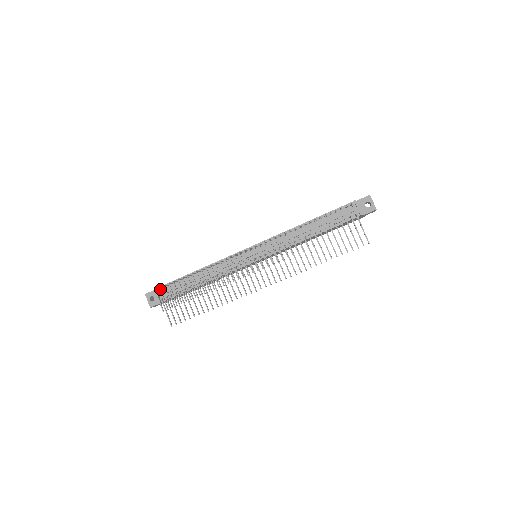
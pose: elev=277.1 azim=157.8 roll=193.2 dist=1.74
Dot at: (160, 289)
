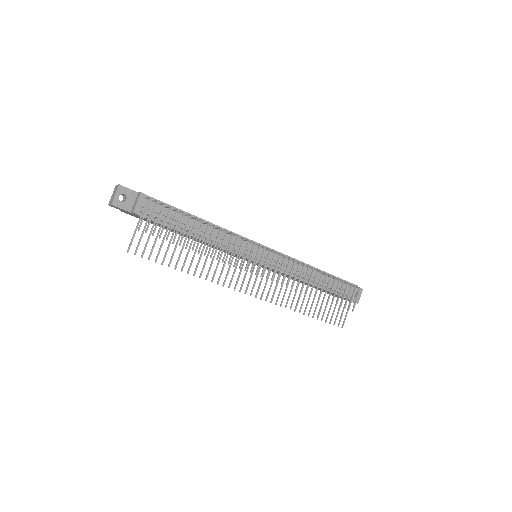
Dot at: (157, 203)
